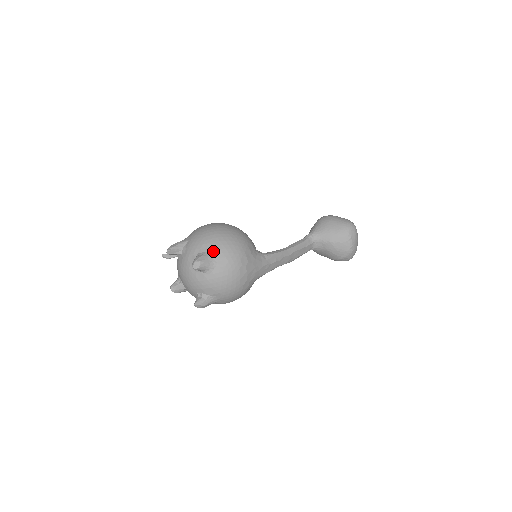
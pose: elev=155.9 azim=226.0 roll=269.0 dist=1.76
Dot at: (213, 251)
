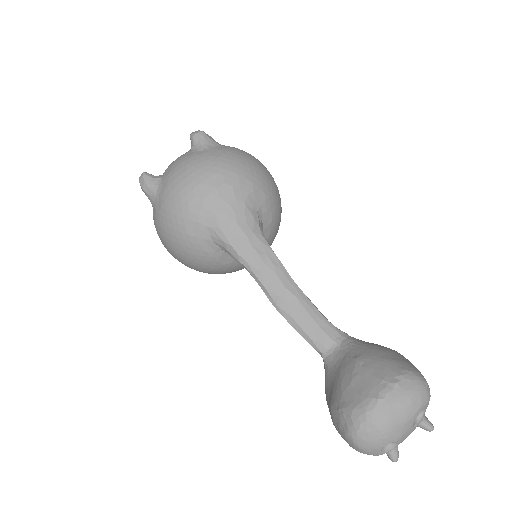
Dot at: (226, 146)
